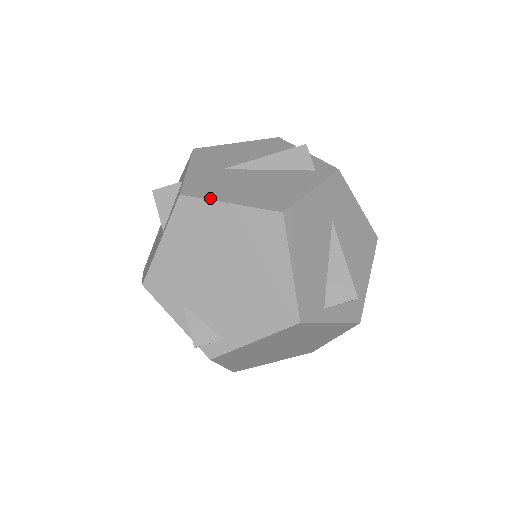
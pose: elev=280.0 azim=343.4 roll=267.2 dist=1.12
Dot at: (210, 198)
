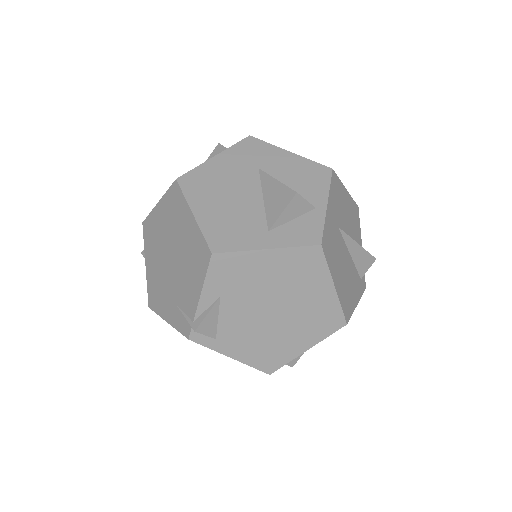
Dot at: (330, 269)
